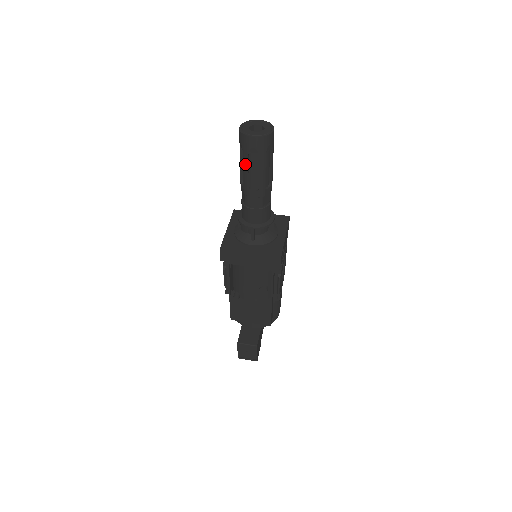
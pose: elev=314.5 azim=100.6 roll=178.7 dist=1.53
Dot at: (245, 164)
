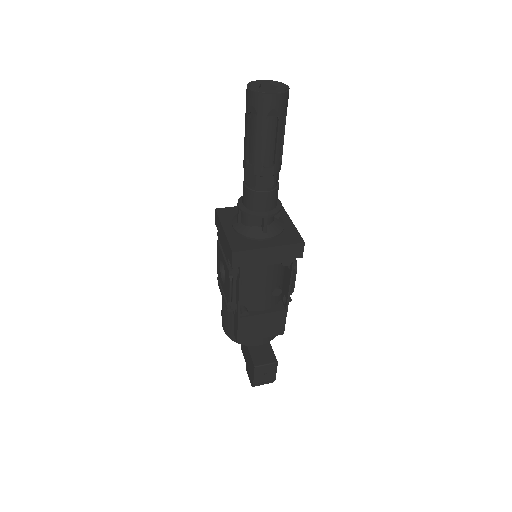
Dot at: (260, 134)
